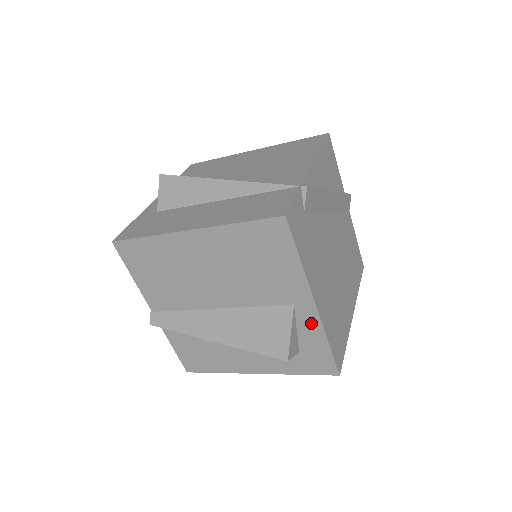
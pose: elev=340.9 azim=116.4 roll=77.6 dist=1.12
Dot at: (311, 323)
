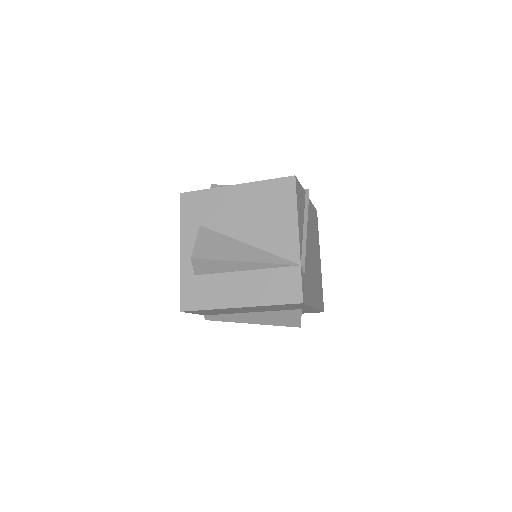
Dot at: occluded
